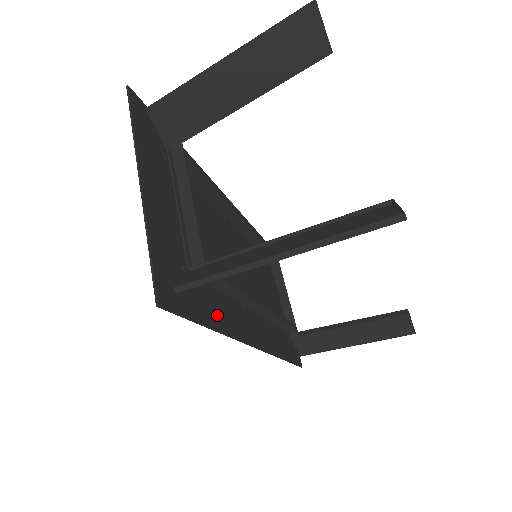
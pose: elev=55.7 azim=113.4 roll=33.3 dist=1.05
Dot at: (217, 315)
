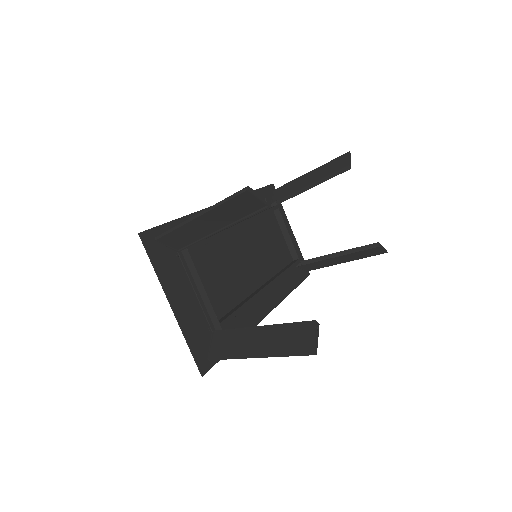
Dot at: occluded
